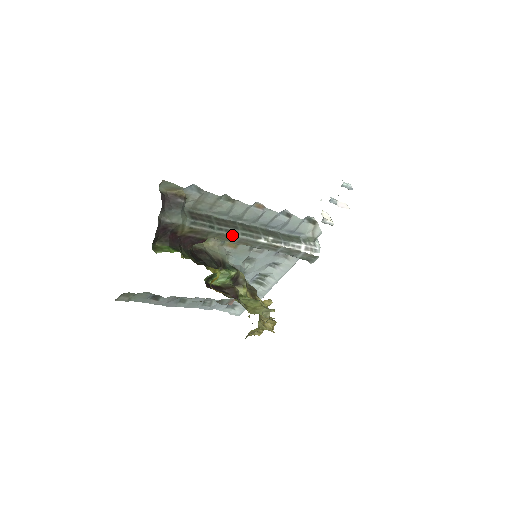
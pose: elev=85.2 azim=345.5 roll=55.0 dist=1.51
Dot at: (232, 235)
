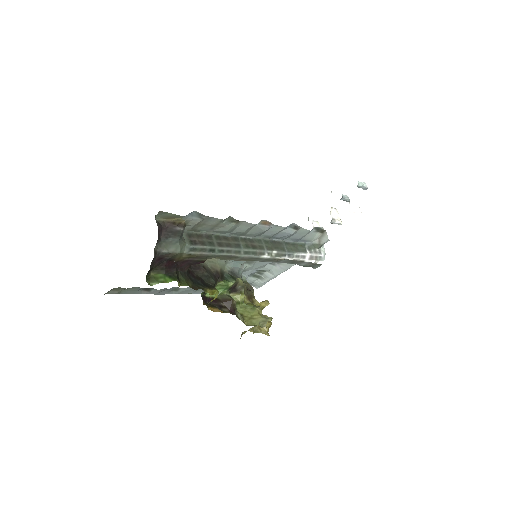
Dot at: (234, 255)
